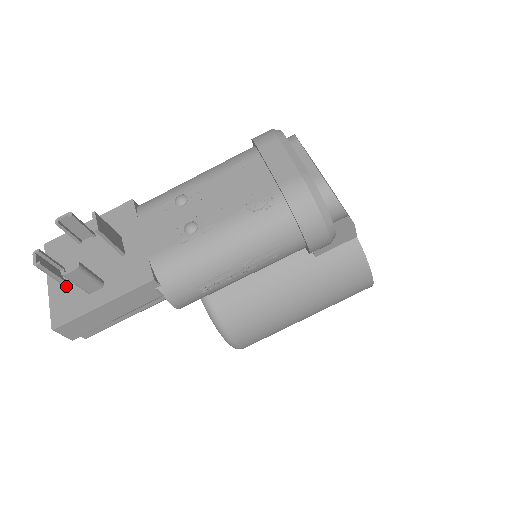
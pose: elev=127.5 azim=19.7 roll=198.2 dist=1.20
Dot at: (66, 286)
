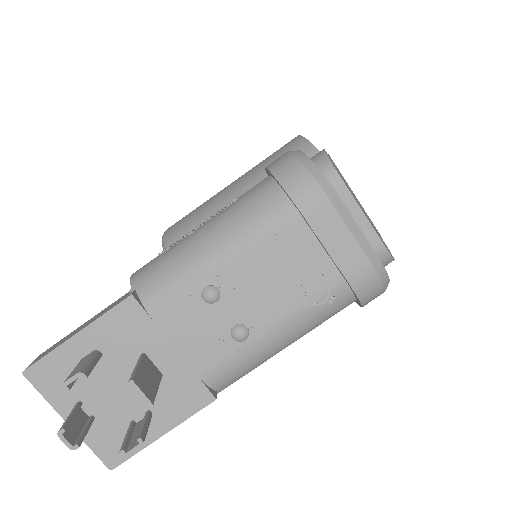
Dot at: (98, 422)
